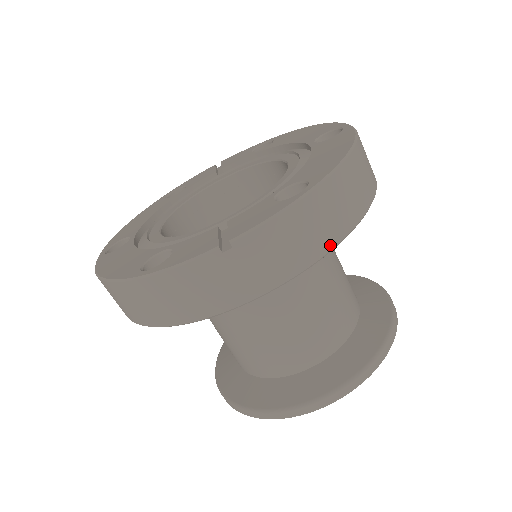
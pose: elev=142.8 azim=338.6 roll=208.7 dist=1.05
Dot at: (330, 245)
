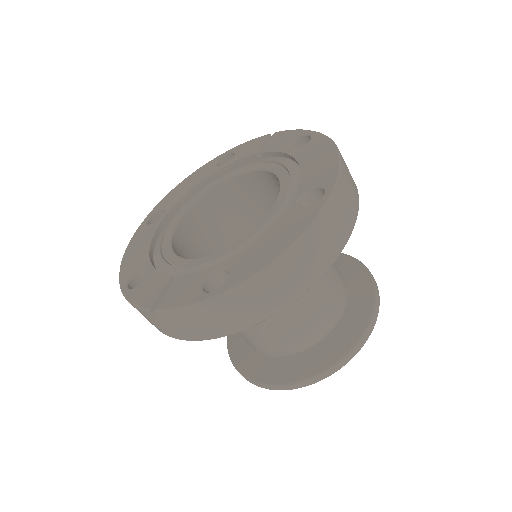
Dot at: (237, 329)
